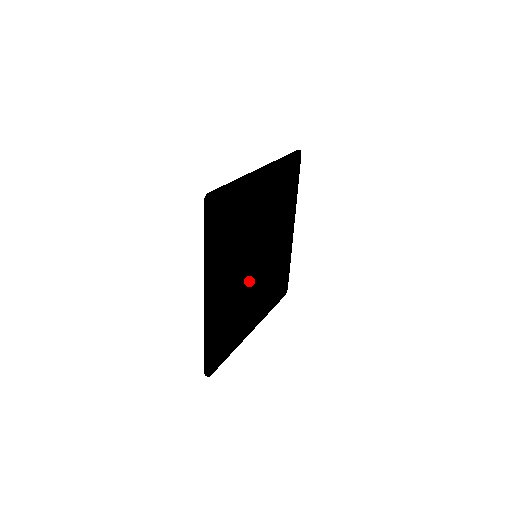
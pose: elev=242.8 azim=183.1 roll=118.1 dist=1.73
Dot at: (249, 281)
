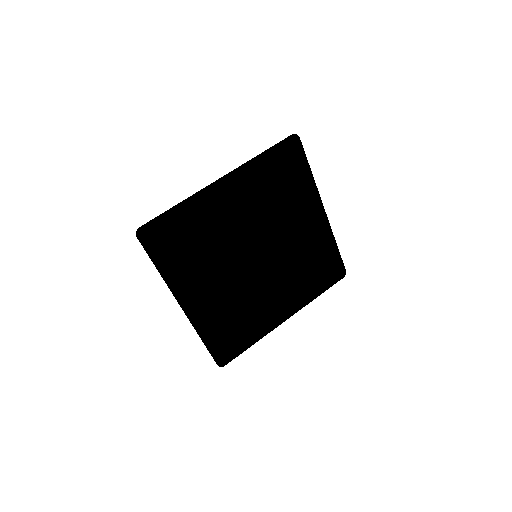
Dot at: (252, 280)
